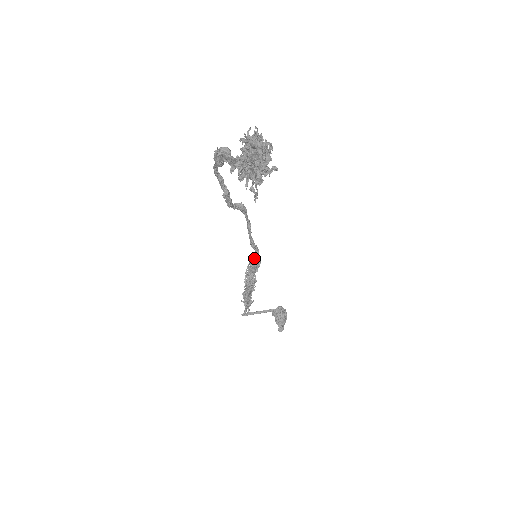
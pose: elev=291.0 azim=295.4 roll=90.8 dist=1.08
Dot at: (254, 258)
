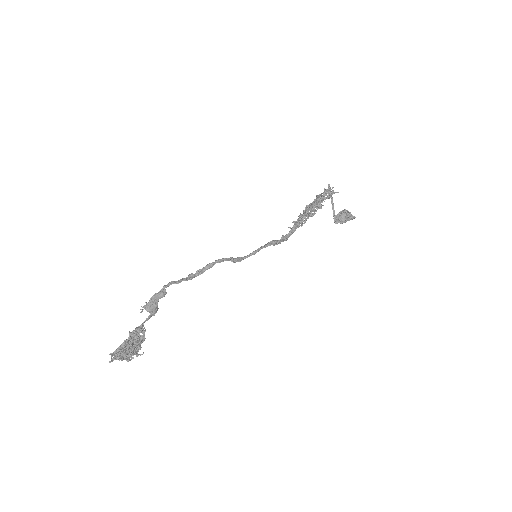
Dot at: (282, 236)
